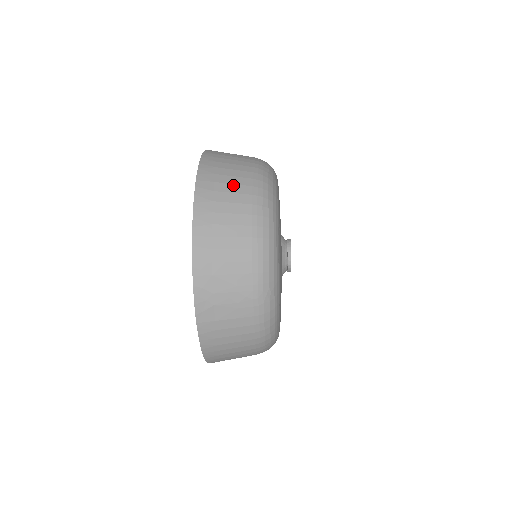
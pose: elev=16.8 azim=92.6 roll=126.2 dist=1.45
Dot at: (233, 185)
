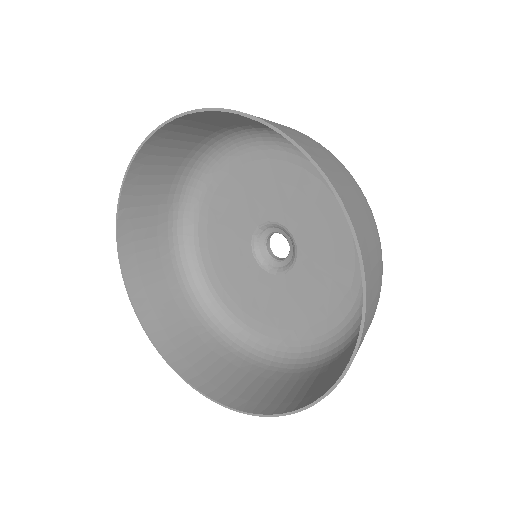
Dot at: (352, 187)
